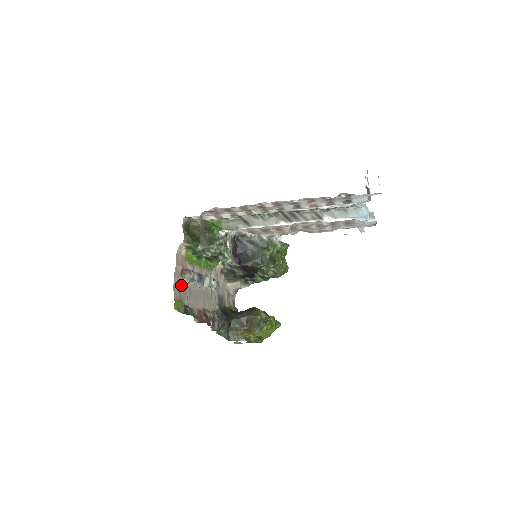
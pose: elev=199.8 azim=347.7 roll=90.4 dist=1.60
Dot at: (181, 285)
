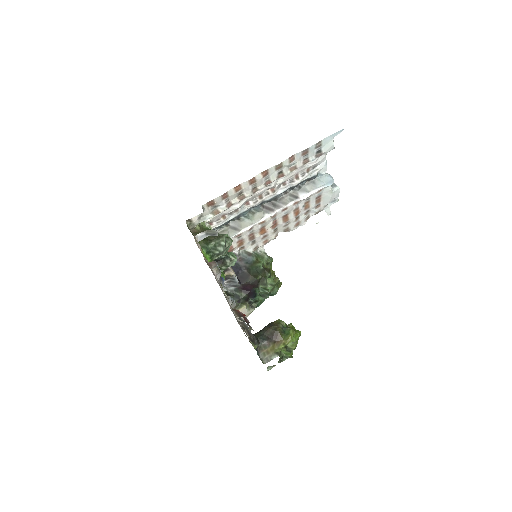
Dot at: occluded
